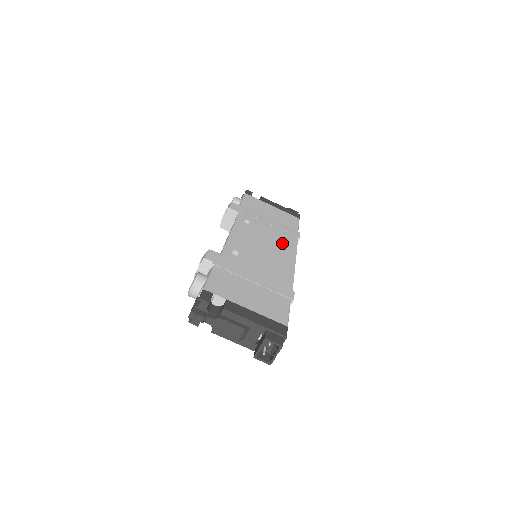
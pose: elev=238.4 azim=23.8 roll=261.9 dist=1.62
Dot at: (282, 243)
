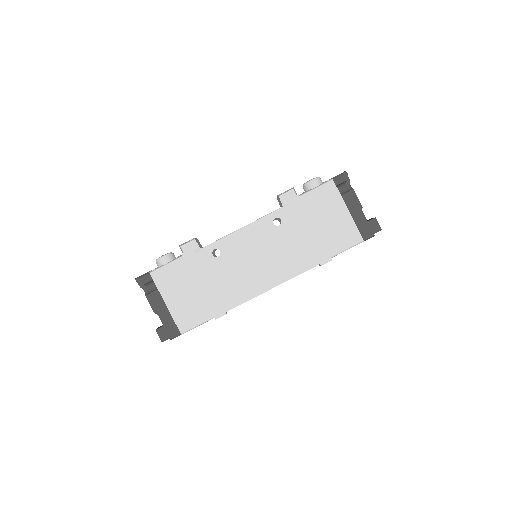
Dot at: (286, 263)
